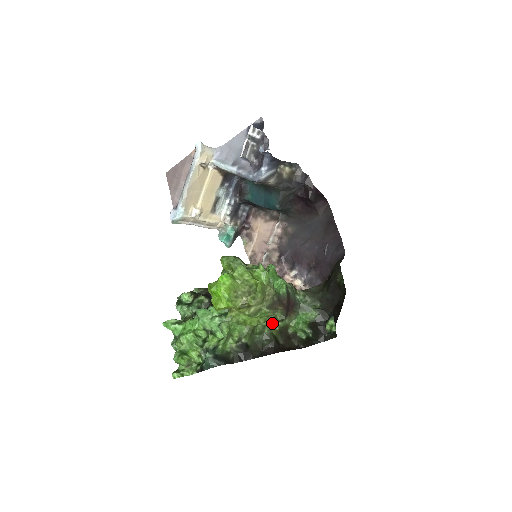
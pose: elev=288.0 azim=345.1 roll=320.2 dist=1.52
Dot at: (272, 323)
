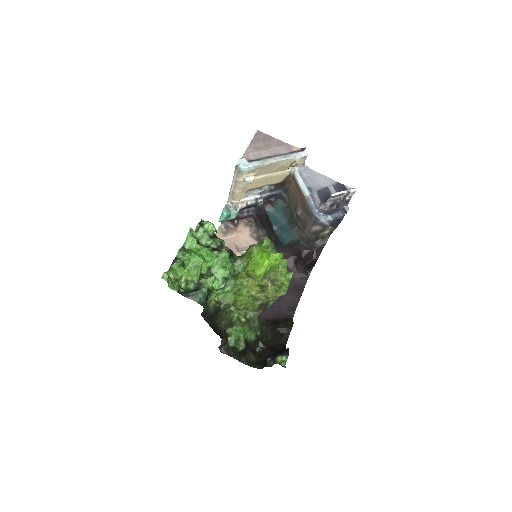
Dot at: (238, 314)
